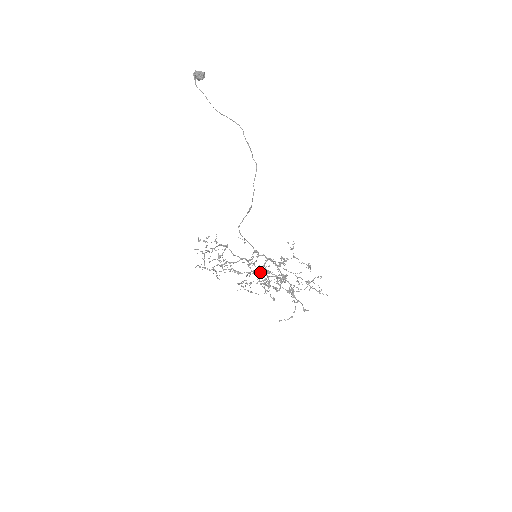
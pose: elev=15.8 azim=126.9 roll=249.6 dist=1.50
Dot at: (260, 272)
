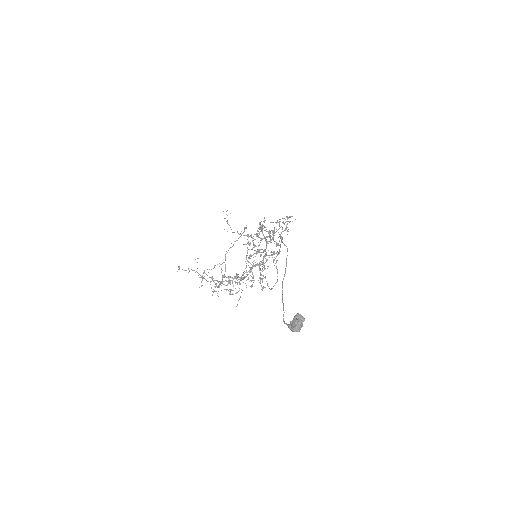
Dot at: occluded
